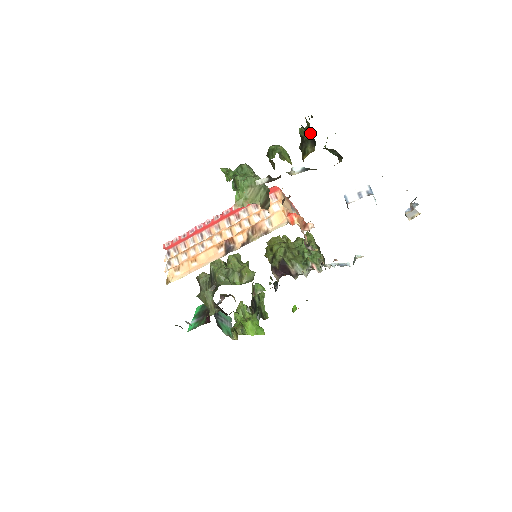
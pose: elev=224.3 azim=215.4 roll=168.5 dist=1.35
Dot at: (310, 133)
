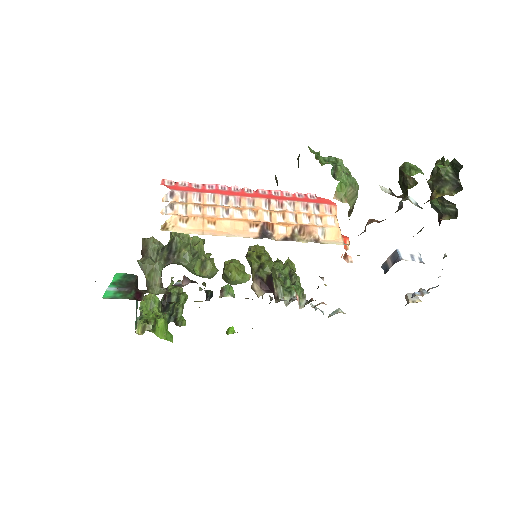
Dot at: occluded
